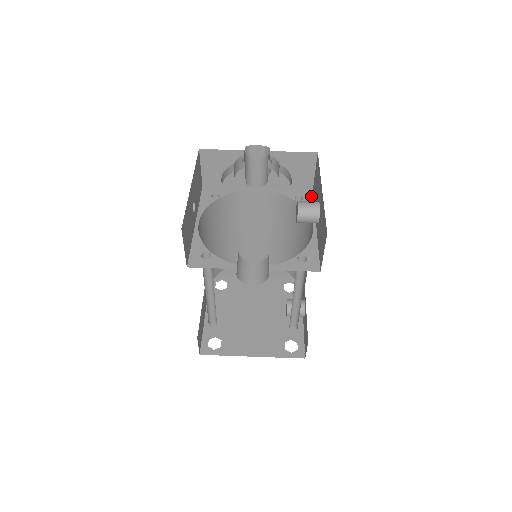
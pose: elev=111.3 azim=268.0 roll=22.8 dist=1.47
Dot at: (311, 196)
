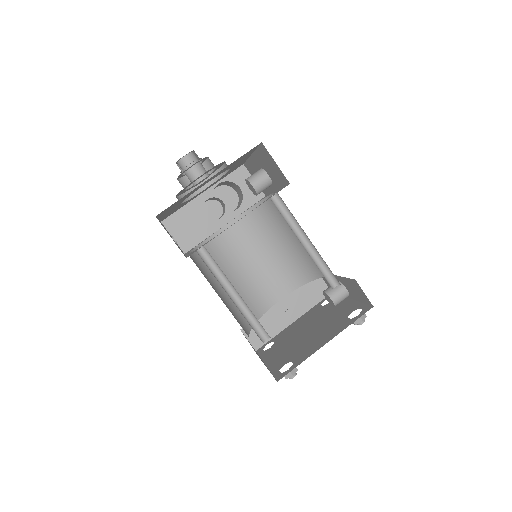
Dot at: occluded
